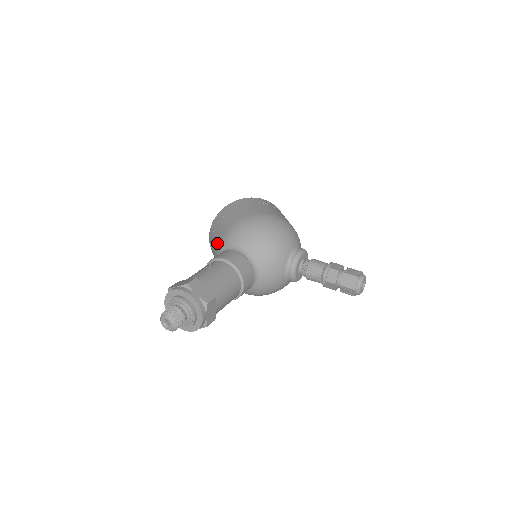
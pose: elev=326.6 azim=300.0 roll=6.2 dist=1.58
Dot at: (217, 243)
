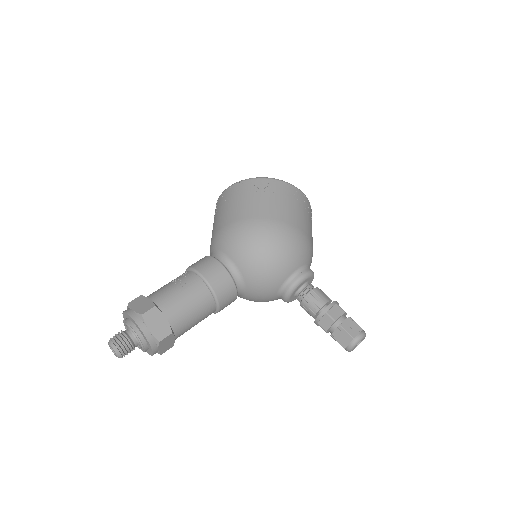
Dot at: (213, 232)
